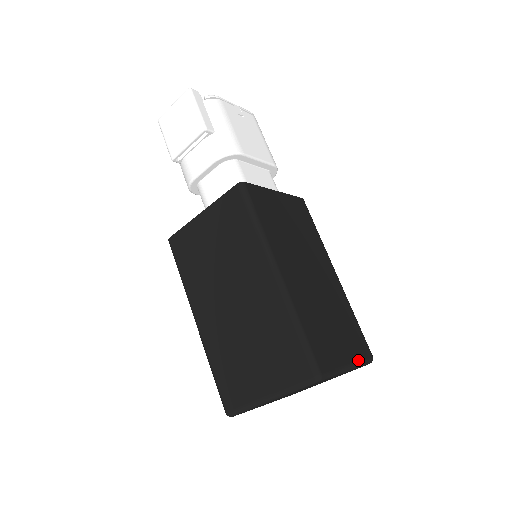
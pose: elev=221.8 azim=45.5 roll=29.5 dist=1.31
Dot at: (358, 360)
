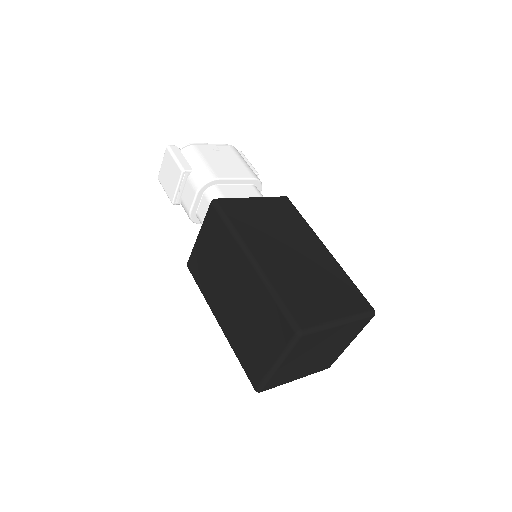
Dot at: (352, 314)
